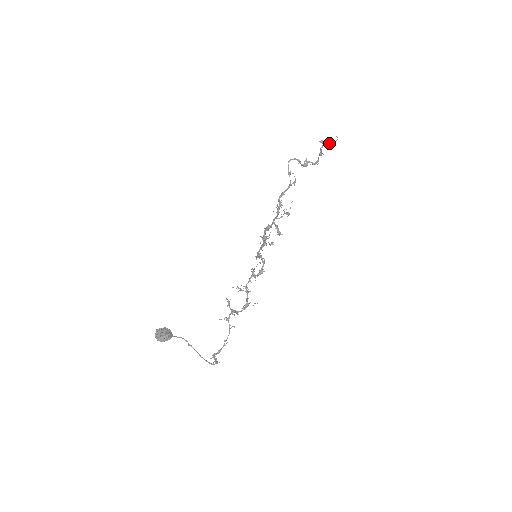
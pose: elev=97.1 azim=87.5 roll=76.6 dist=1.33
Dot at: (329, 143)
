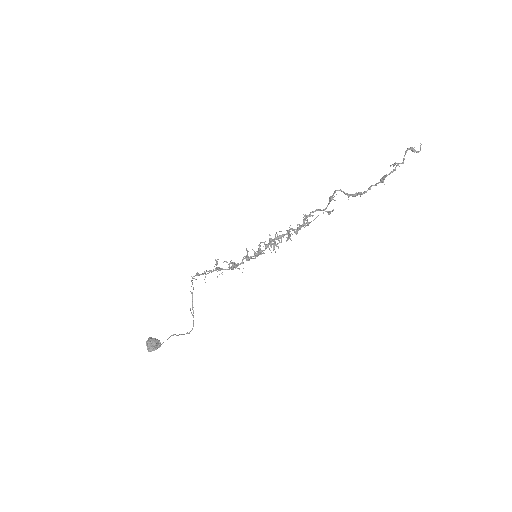
Dot at: (405, 154)
